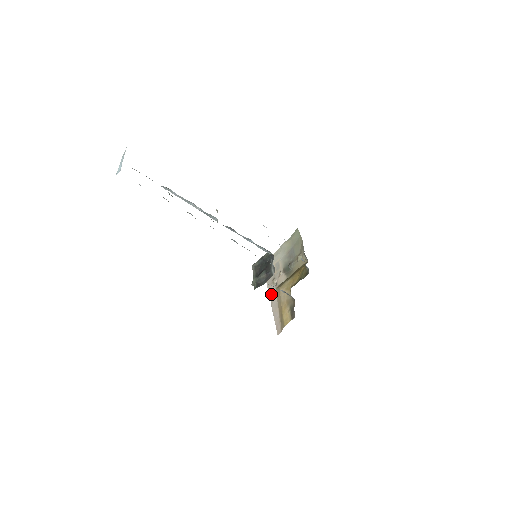
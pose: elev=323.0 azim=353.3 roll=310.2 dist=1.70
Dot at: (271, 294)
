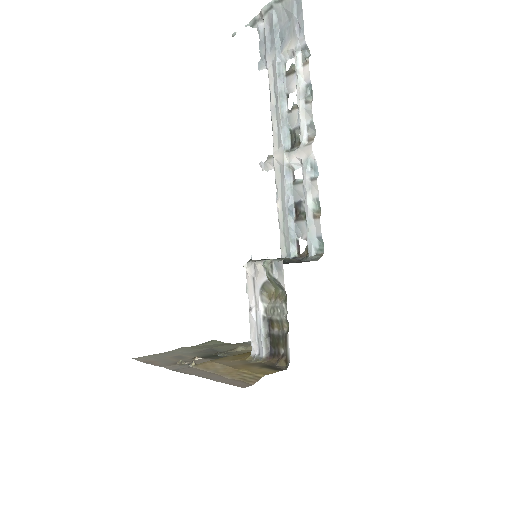
Dot at: (181, 369)
